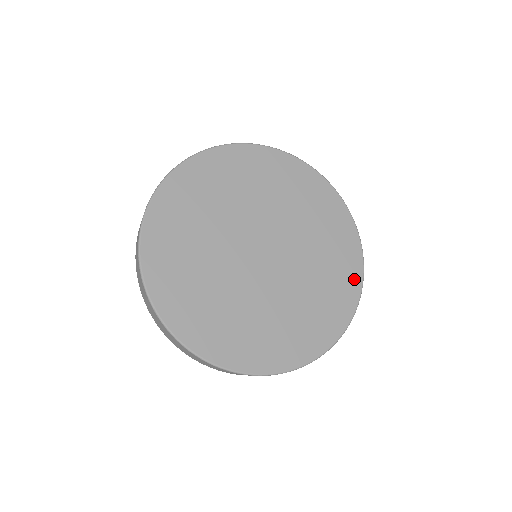
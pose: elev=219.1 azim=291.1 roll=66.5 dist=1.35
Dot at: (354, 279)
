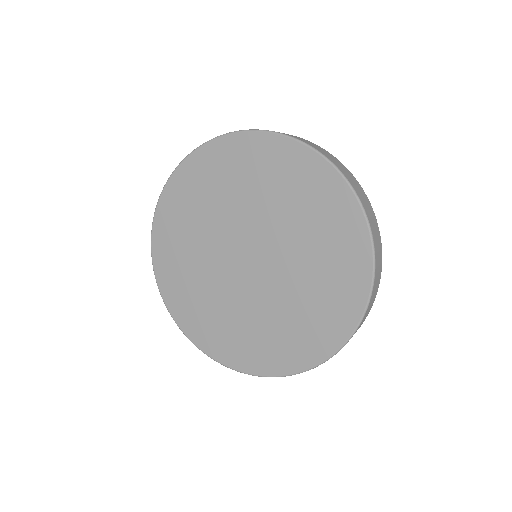
Dot at: (360, 266)
